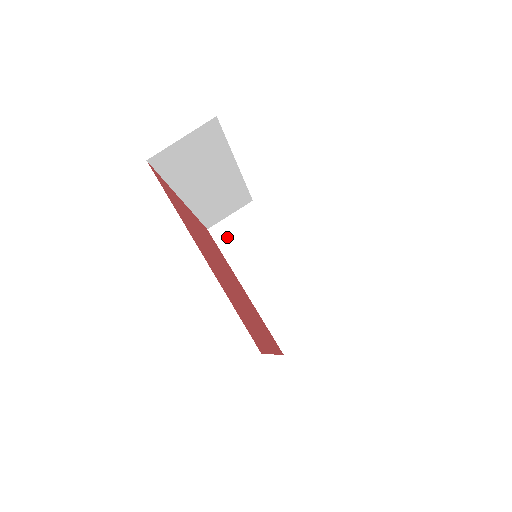
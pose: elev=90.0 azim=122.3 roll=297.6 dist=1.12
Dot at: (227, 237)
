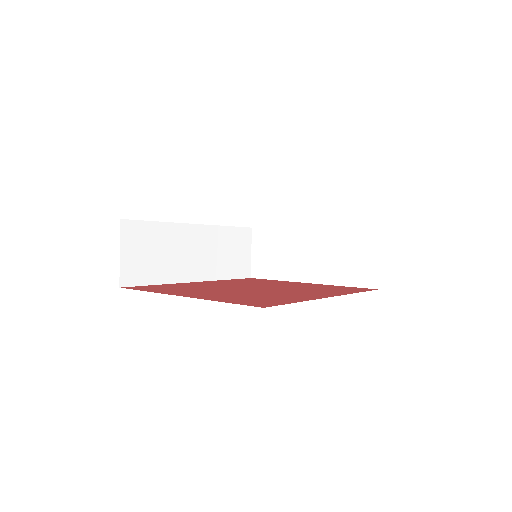
Dot at: (264, 267)
